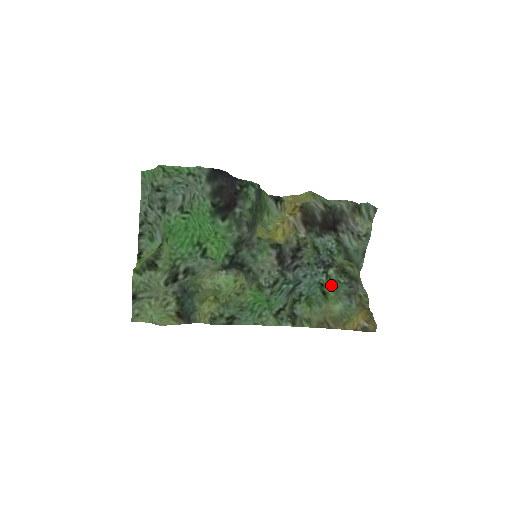
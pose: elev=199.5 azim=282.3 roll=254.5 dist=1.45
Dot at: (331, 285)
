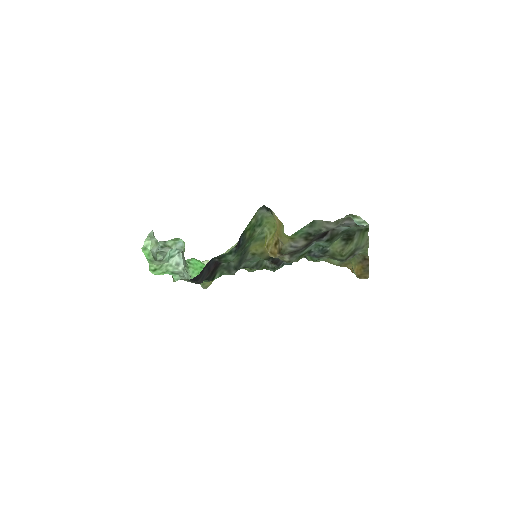
Dot at: occluded
